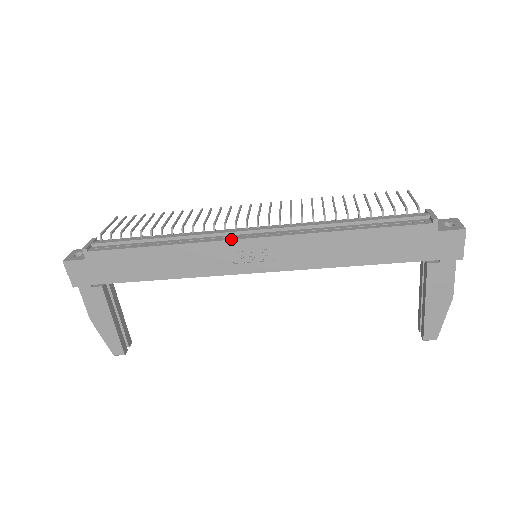
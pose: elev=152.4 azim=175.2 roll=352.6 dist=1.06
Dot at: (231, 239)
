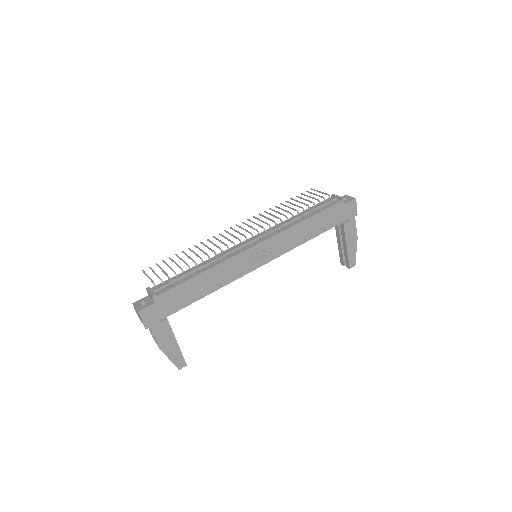
Dot at: (246, 249)
